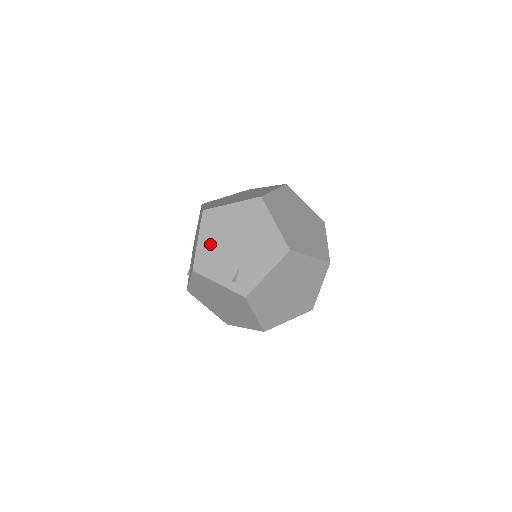
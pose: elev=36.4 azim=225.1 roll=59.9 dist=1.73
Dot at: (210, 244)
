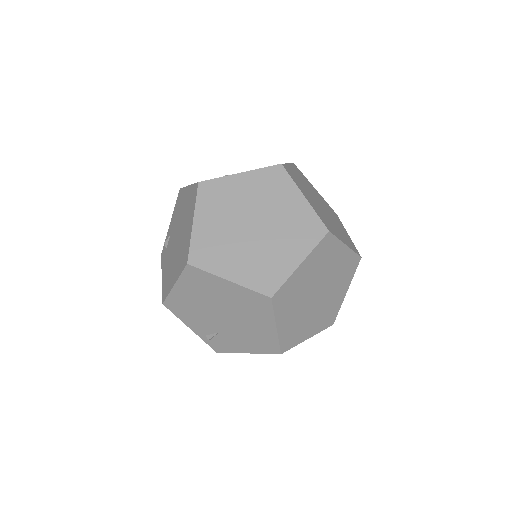
Dot at: (189, 298)
